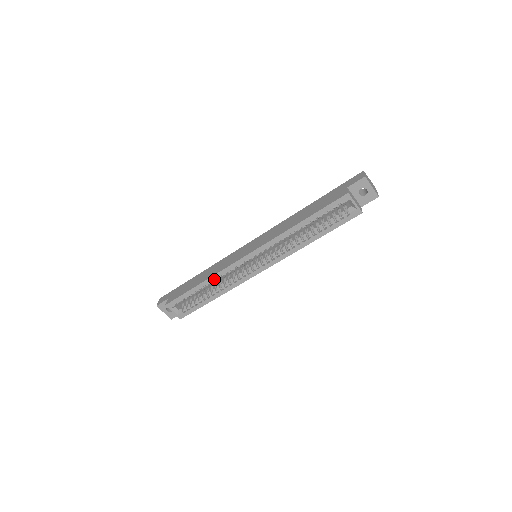
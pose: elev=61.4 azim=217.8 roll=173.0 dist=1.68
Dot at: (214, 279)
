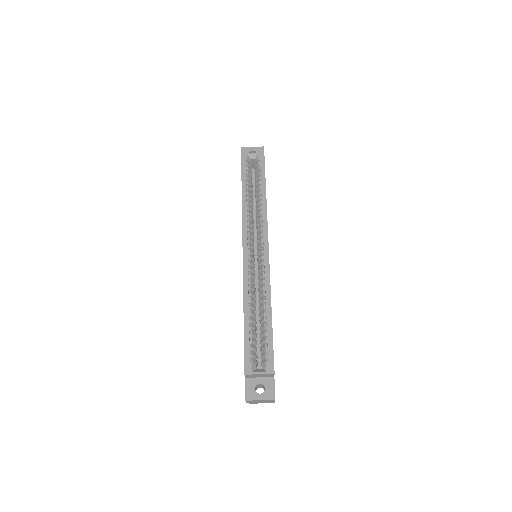
Dot at: (248, 297)
